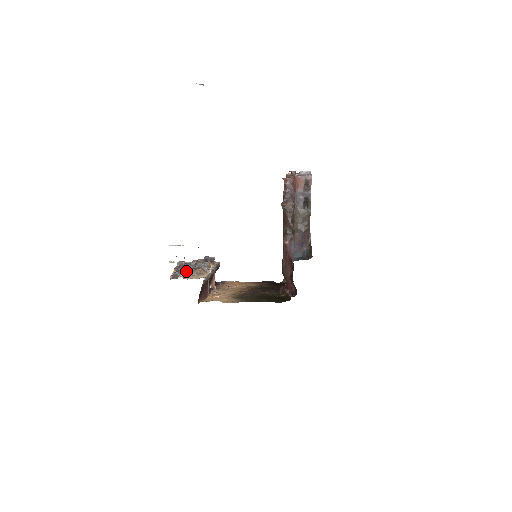
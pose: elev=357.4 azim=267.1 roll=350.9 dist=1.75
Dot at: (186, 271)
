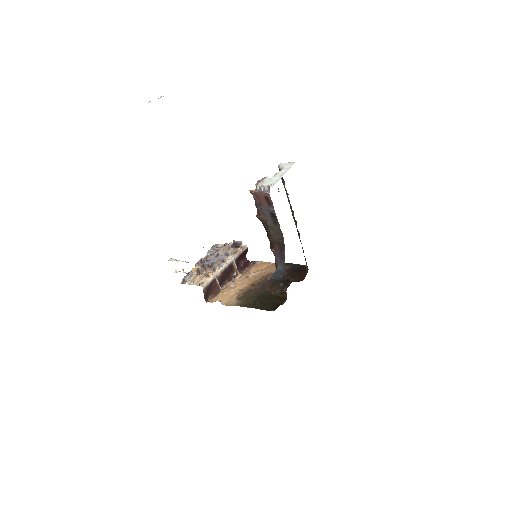
Dot at: (199, 271)
